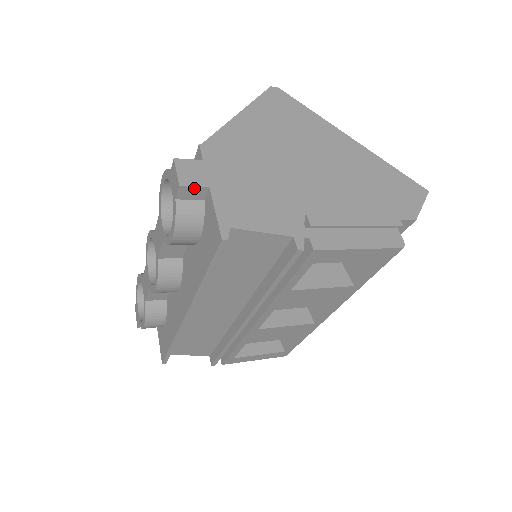
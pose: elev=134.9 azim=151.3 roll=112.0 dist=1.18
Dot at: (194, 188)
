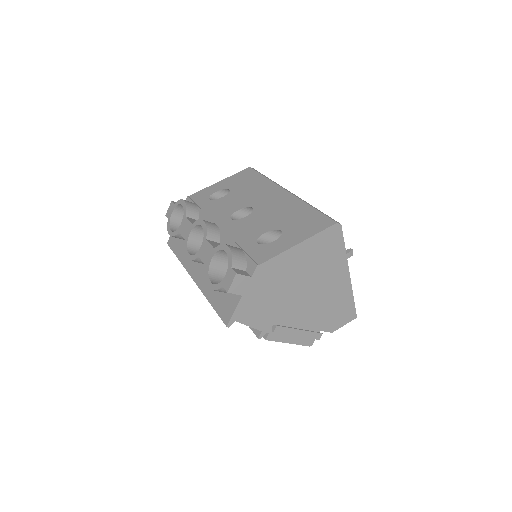
Dot at: (234, 293)
